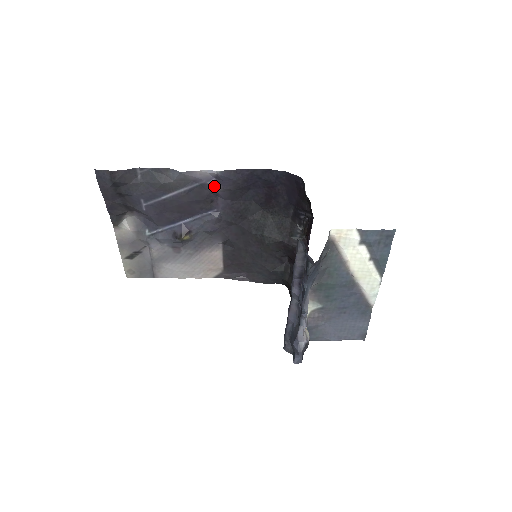
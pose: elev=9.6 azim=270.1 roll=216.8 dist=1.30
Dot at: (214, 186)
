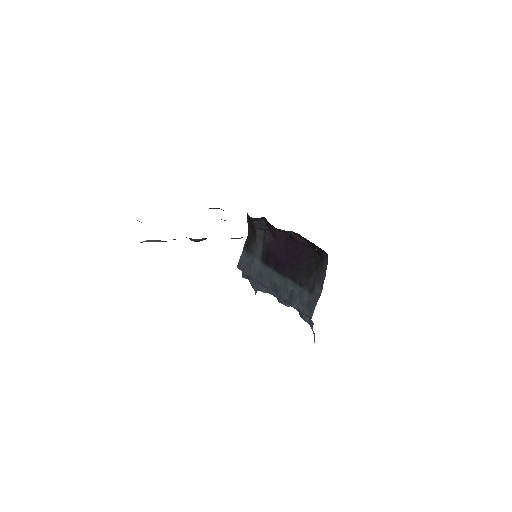
Dot at: occluded
